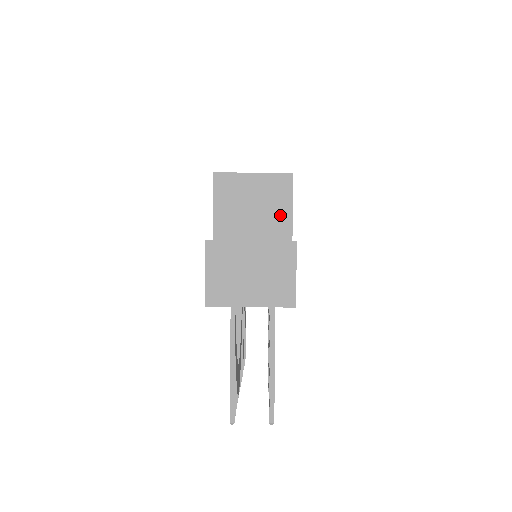
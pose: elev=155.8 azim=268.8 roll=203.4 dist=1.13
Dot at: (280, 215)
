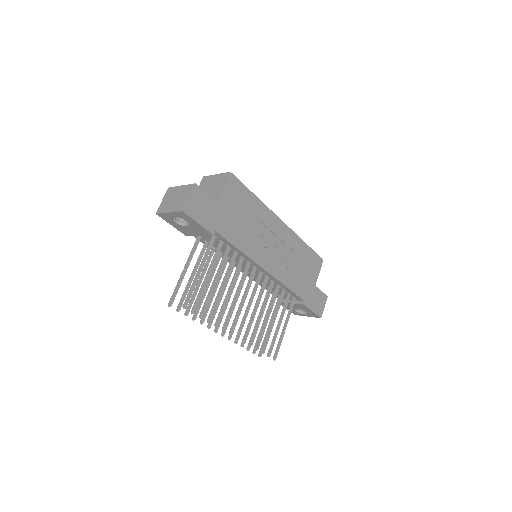
Dot at: (218, 191)
